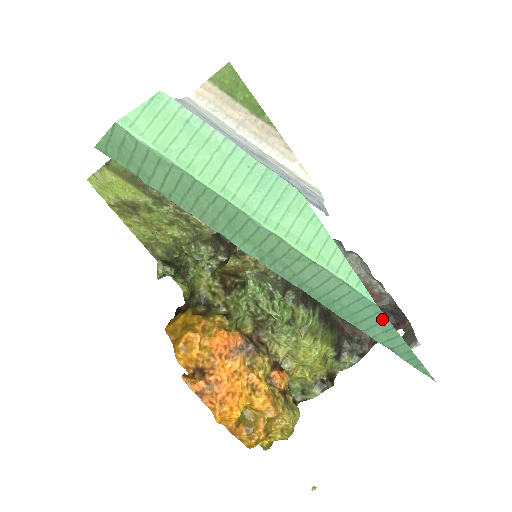
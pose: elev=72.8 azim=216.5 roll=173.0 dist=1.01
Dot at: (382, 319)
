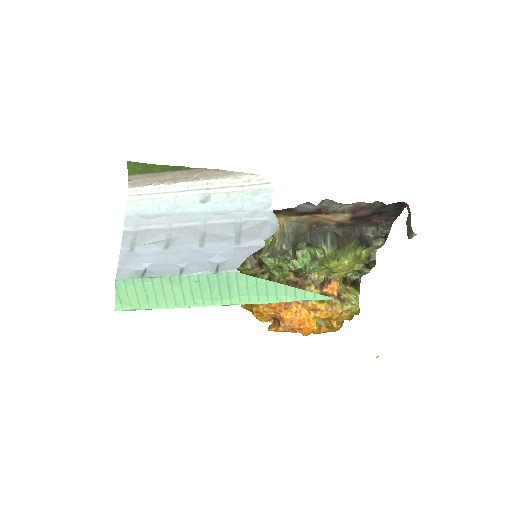
Dot at: occluded
